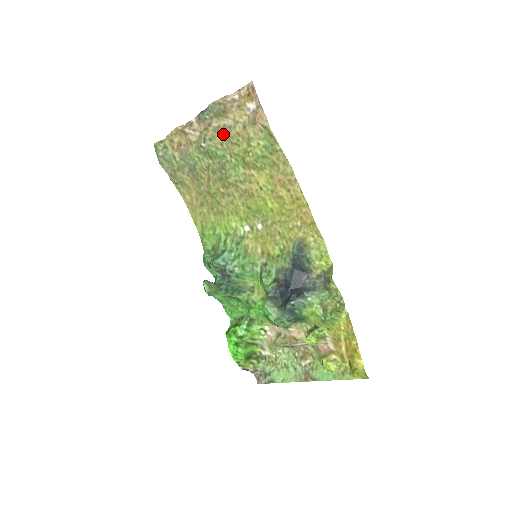
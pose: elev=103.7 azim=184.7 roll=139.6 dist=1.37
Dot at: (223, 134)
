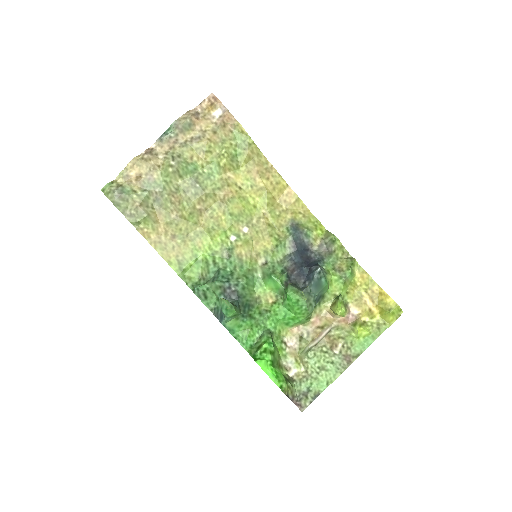
Dot at: (193, 146)
